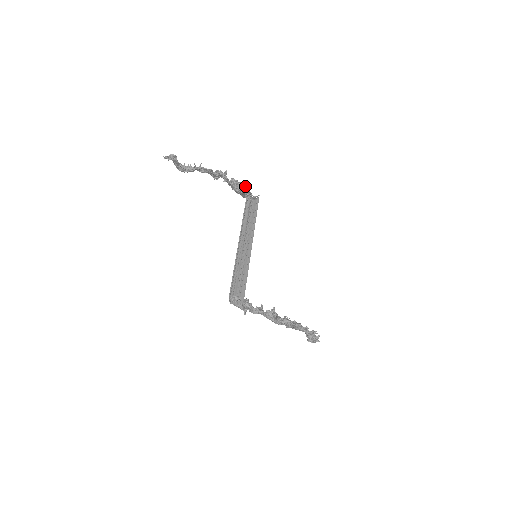
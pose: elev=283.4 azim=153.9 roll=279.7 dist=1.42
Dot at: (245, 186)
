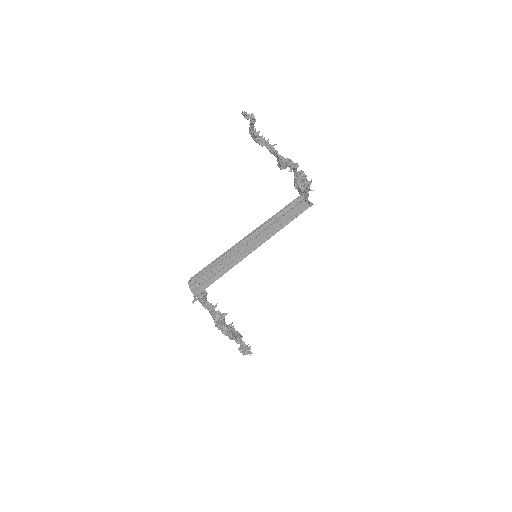
Dot at: (307, 188)
